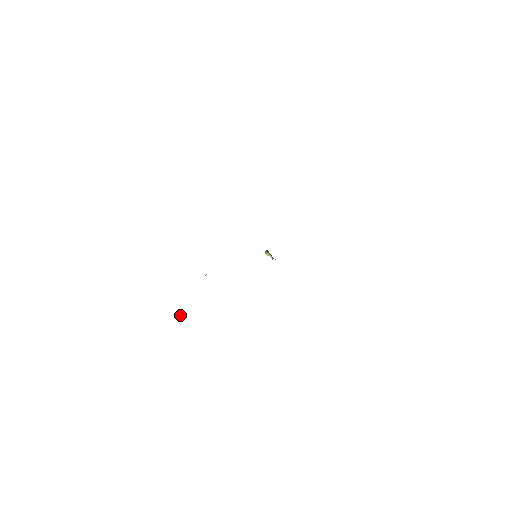
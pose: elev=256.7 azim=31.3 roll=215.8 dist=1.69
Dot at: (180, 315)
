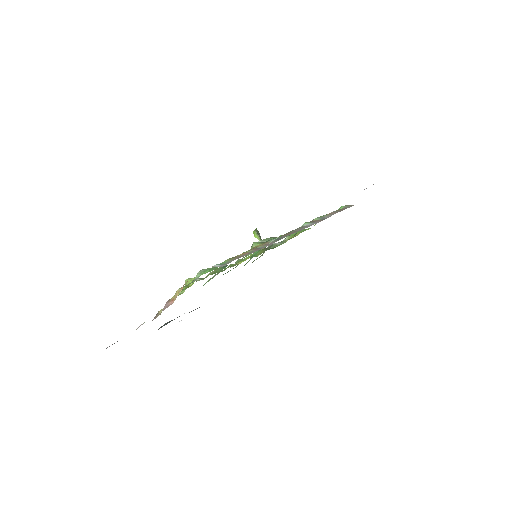
Dot at: (136, 329)
